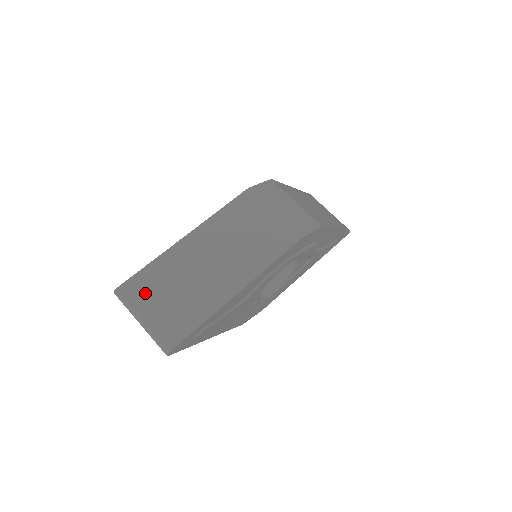
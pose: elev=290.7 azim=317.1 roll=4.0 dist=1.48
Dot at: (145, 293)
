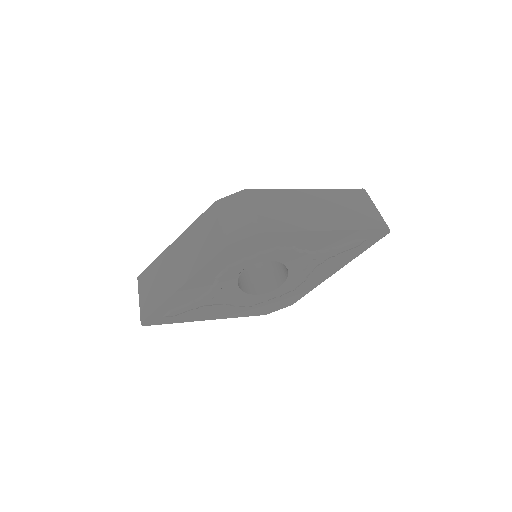
Dot at: (146, 281)
